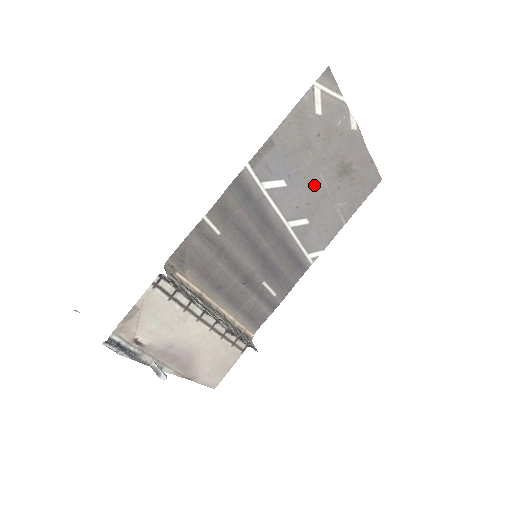
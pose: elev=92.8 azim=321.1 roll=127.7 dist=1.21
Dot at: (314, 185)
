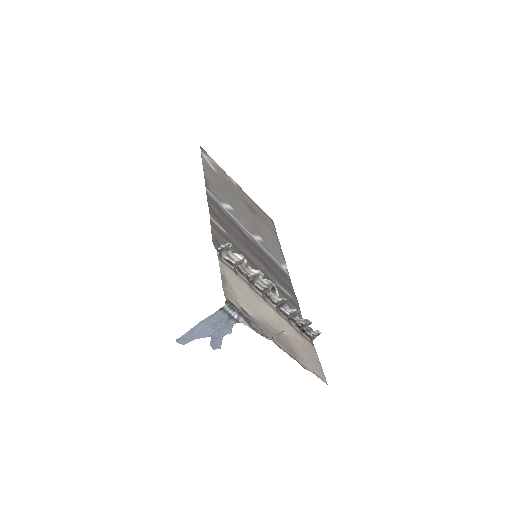
Dot at: (245, 214)
